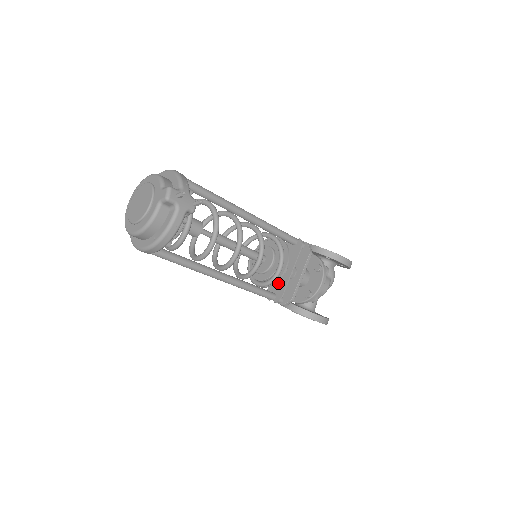
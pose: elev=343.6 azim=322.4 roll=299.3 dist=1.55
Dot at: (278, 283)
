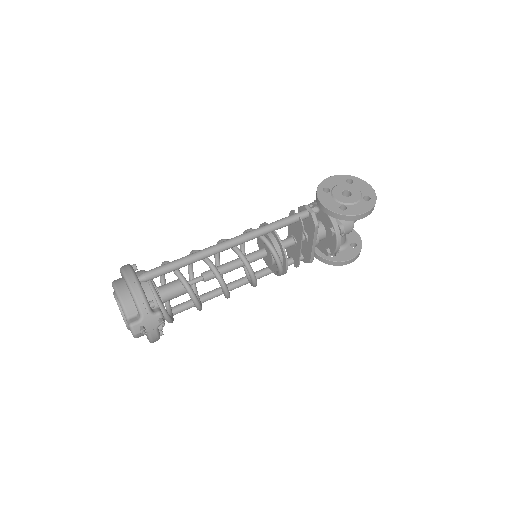
Dot at: (292, 251)
